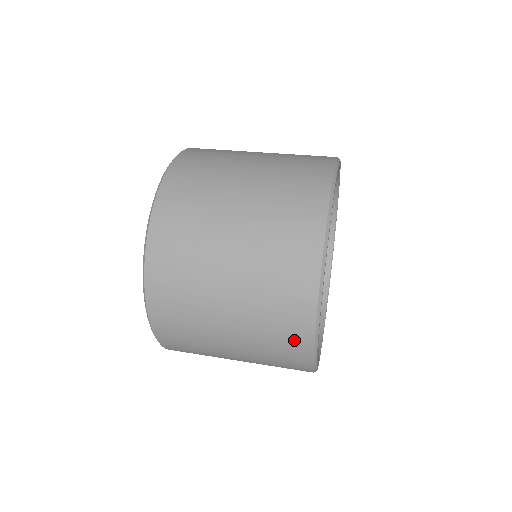
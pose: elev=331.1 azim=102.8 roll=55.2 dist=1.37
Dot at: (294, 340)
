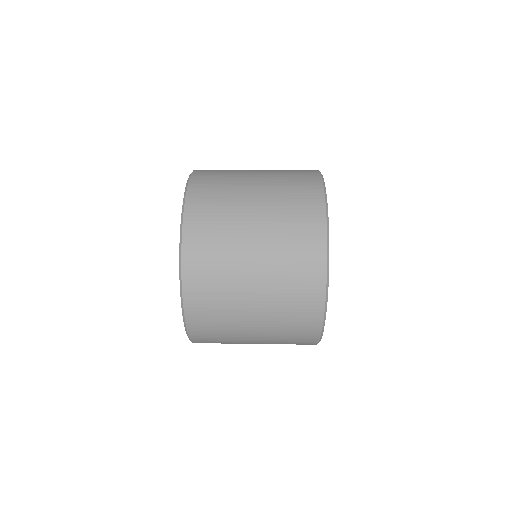
Dot at: (309, 292)
